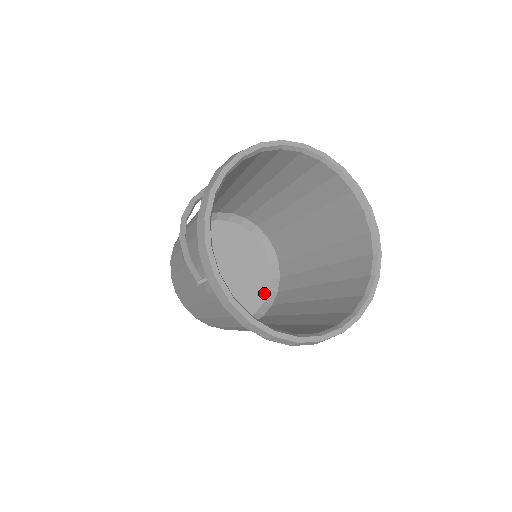
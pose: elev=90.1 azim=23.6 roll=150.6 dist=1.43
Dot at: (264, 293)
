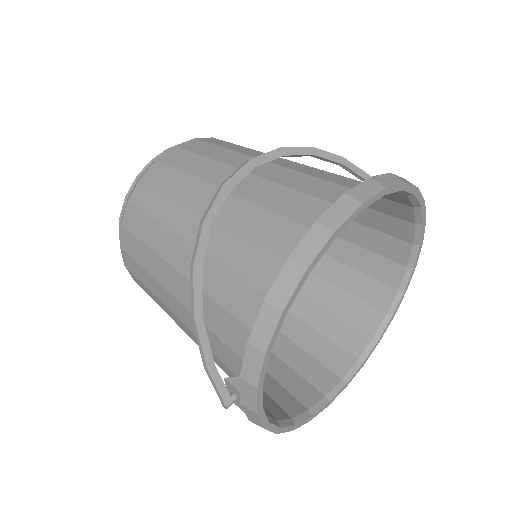
Dot at: occluded
